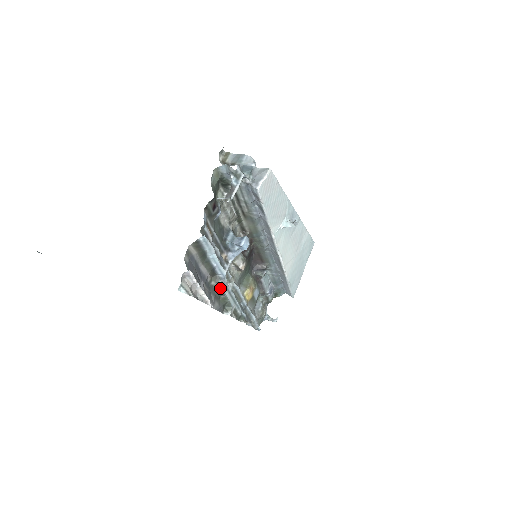
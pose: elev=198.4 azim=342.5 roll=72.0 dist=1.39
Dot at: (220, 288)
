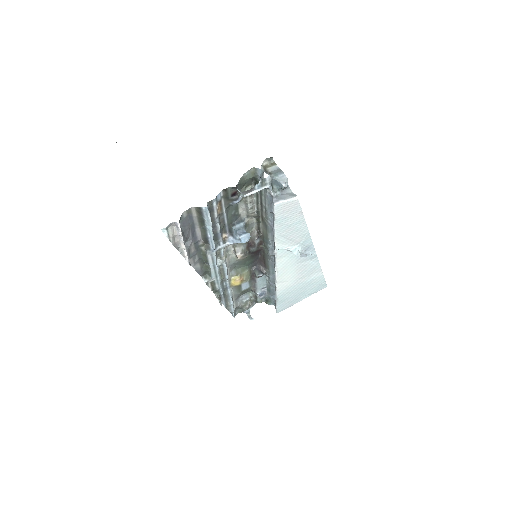
Dot at: (207, 256)
